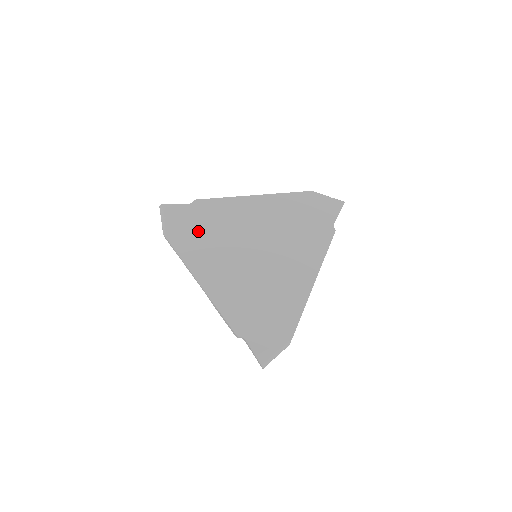
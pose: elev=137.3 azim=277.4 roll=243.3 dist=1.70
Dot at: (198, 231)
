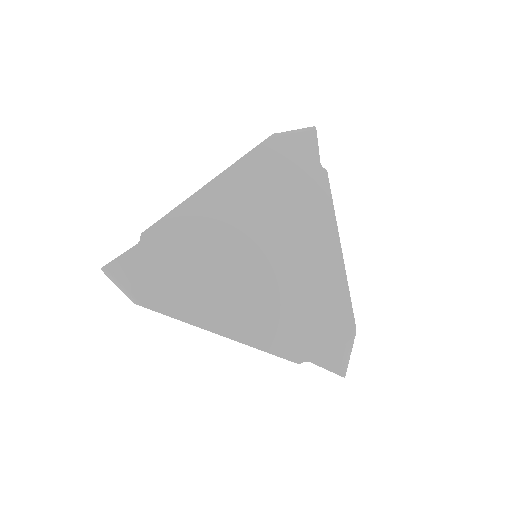
Dot at: (173, 272)
